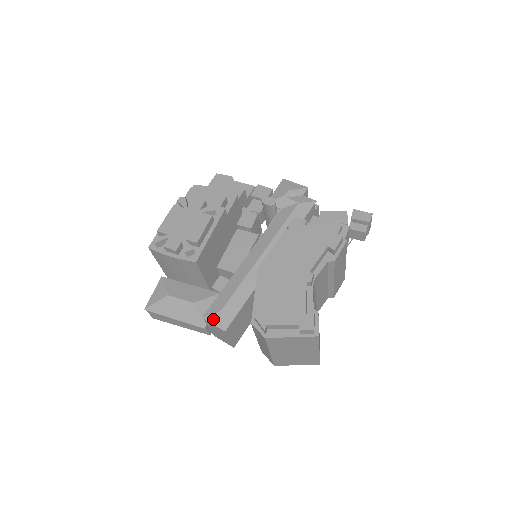
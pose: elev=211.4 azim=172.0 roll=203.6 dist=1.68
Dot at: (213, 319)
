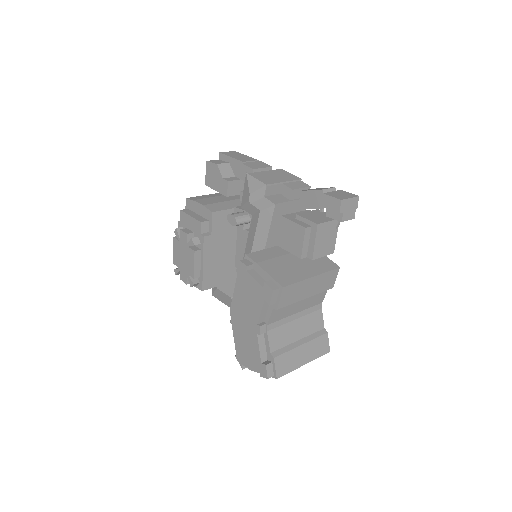
Dot at: occluded
